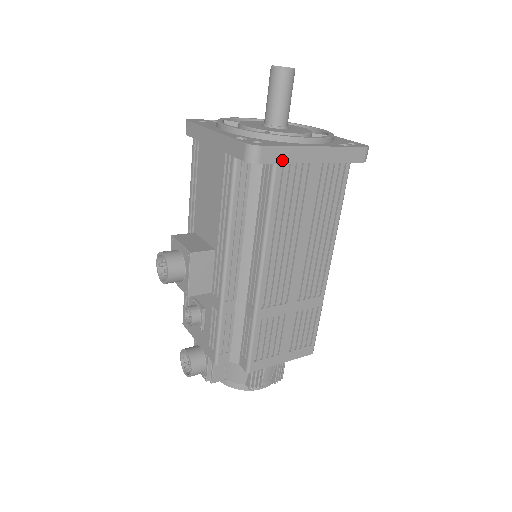
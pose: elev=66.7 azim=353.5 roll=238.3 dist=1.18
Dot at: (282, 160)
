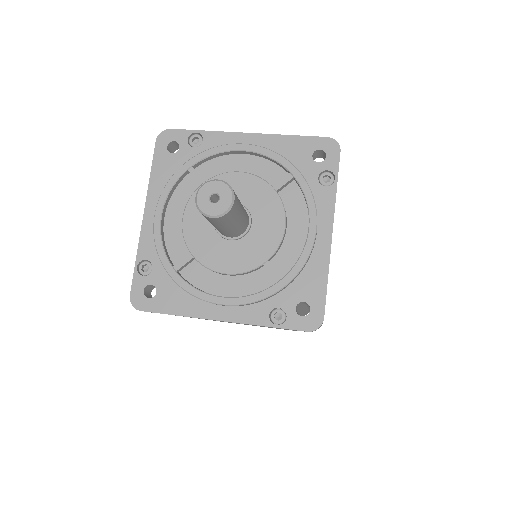
Dot at: occluded
